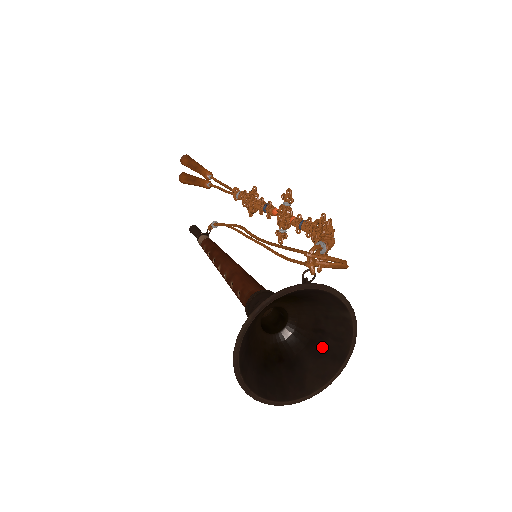
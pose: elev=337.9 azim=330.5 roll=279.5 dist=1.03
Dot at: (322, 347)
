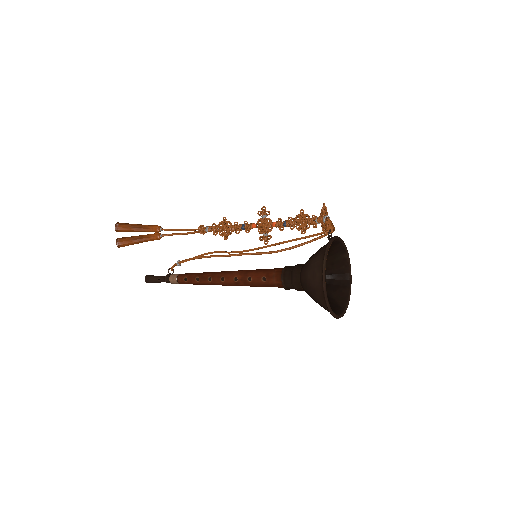
Dot at: (335, 284)
